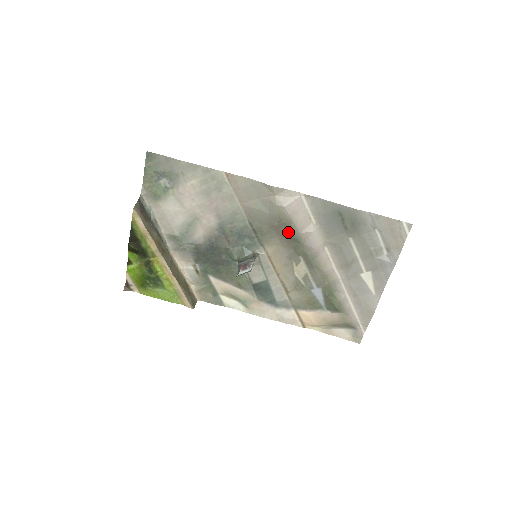
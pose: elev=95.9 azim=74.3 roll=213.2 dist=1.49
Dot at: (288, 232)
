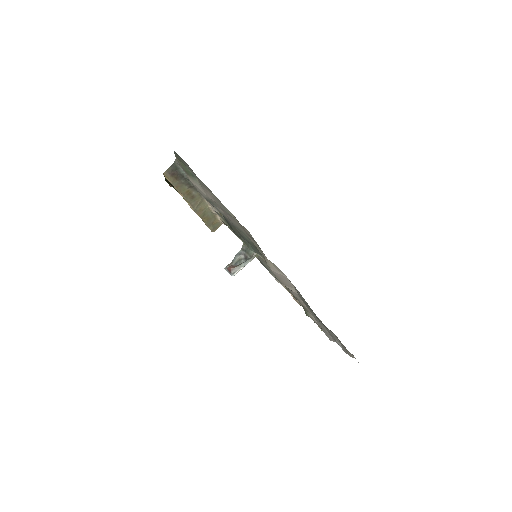
Dot at: occluded
